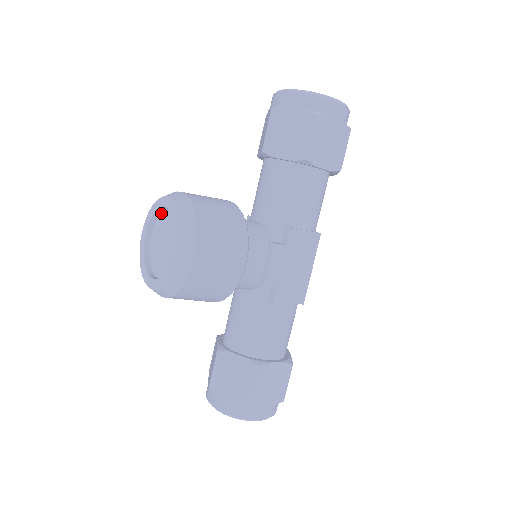
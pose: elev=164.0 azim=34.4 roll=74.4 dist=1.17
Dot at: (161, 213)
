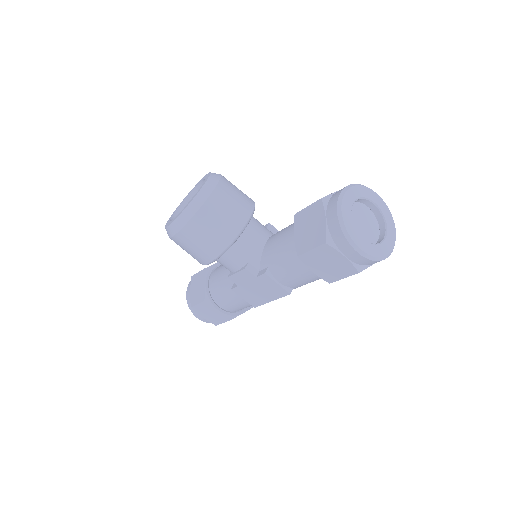
Dot at: occluded
